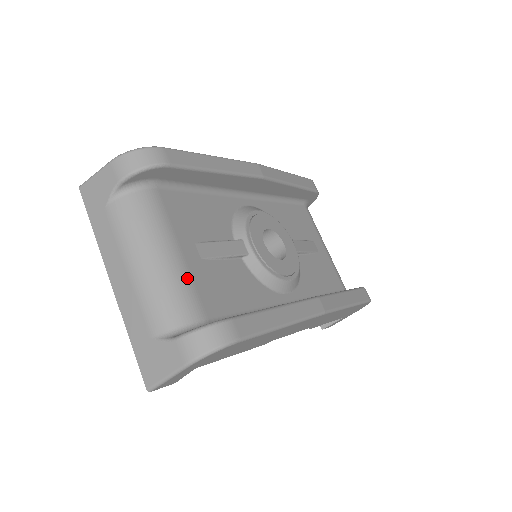
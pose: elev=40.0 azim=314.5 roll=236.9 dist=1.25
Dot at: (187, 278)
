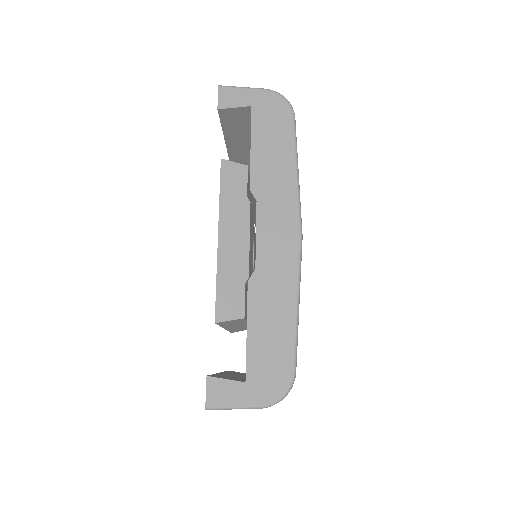
Dot at: occluded
